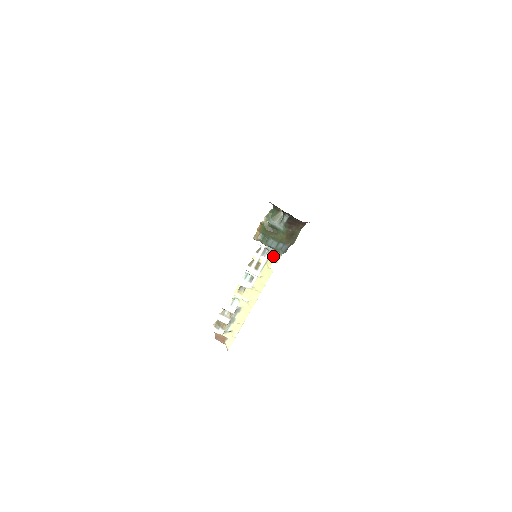
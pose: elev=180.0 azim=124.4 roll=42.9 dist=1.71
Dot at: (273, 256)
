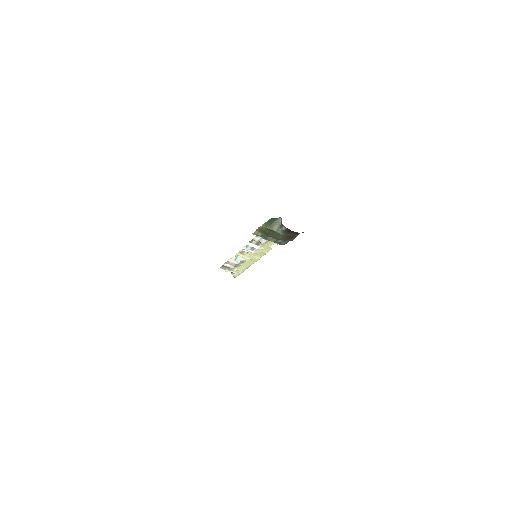
Dot at: occluded
